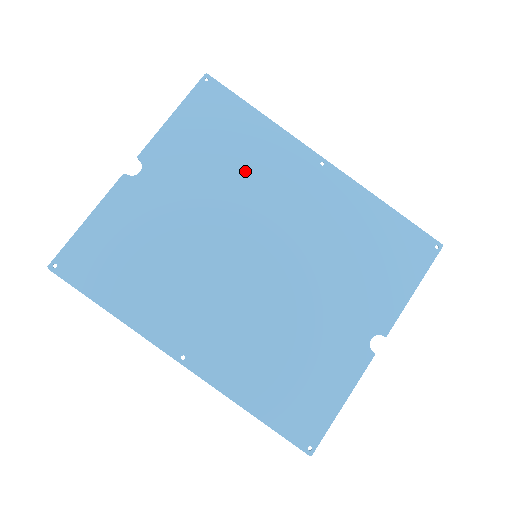
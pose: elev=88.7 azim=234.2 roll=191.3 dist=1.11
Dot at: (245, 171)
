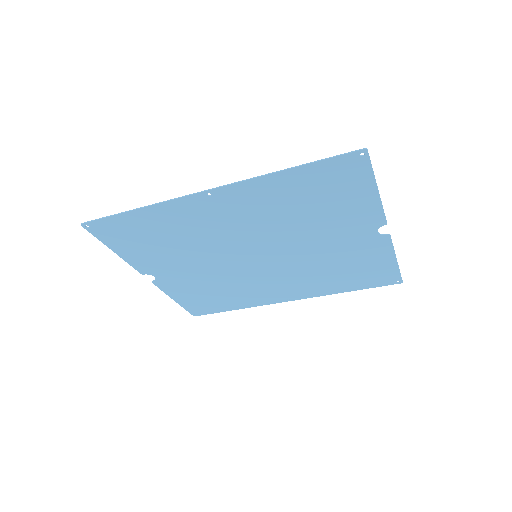
Dot at: (185, 237)
